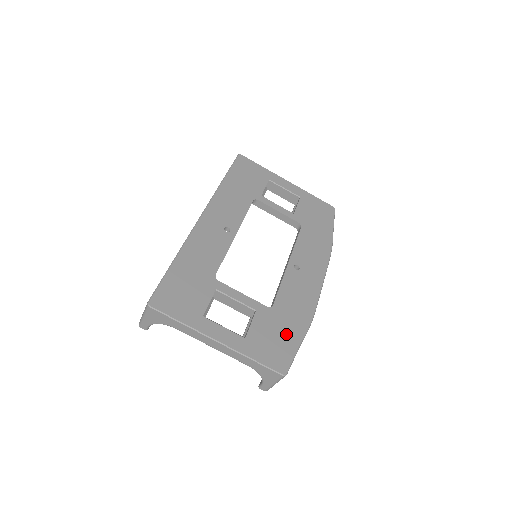
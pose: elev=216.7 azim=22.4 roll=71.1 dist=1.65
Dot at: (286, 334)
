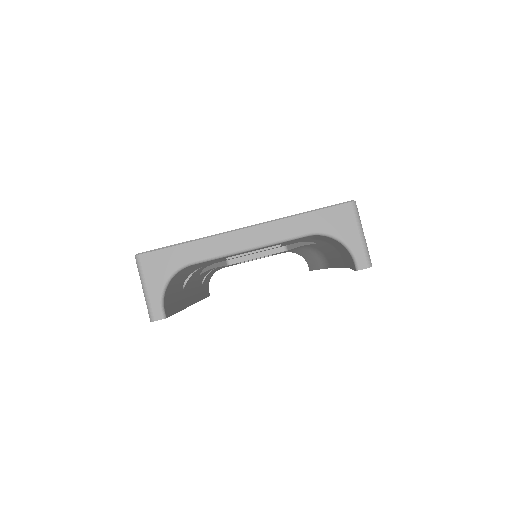
Dot at: occluded
